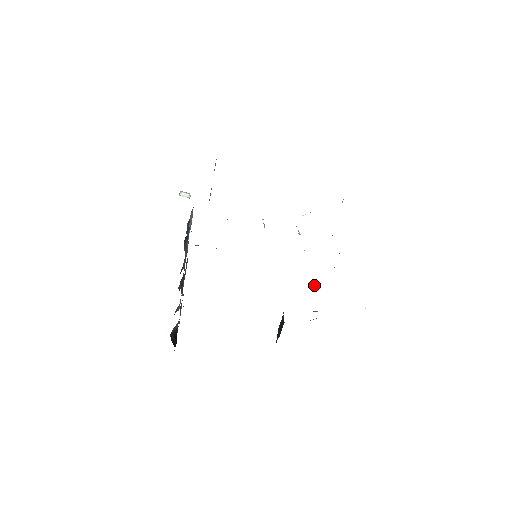
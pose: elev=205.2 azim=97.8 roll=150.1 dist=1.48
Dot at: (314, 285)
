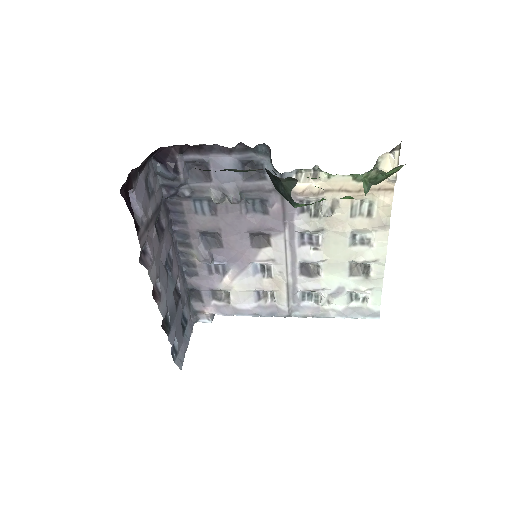
Dot at: (320, 205)
